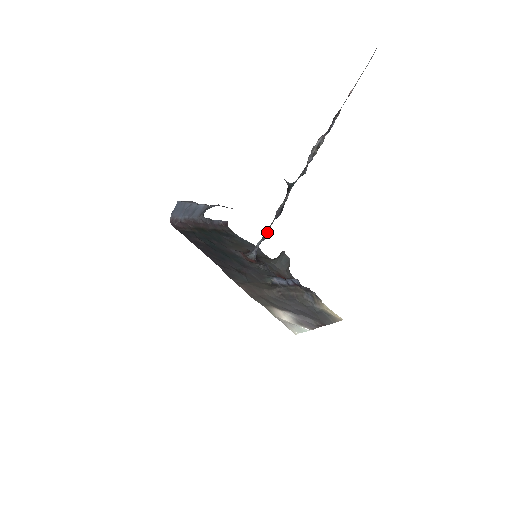
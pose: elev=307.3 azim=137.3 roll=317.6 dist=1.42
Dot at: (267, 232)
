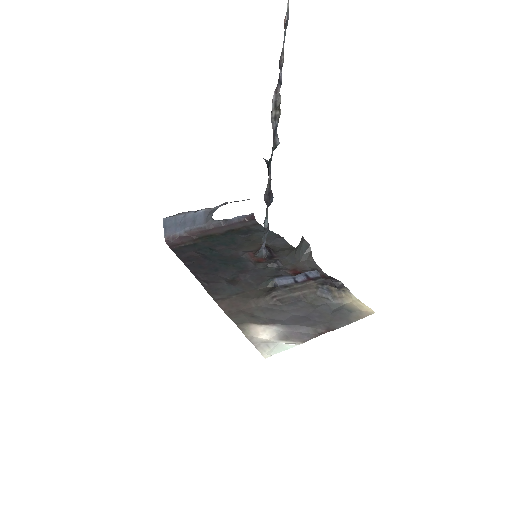
Dot at: (265, 224)
